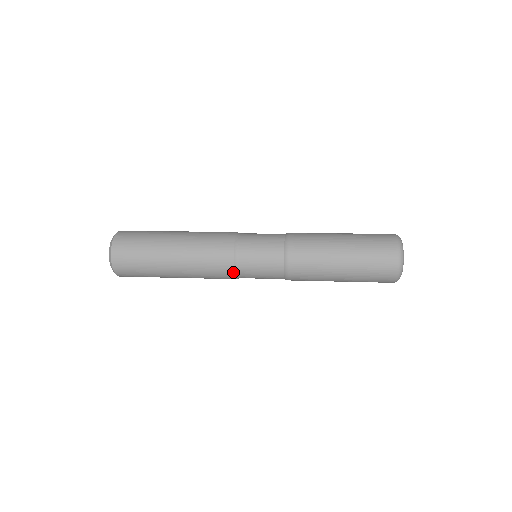
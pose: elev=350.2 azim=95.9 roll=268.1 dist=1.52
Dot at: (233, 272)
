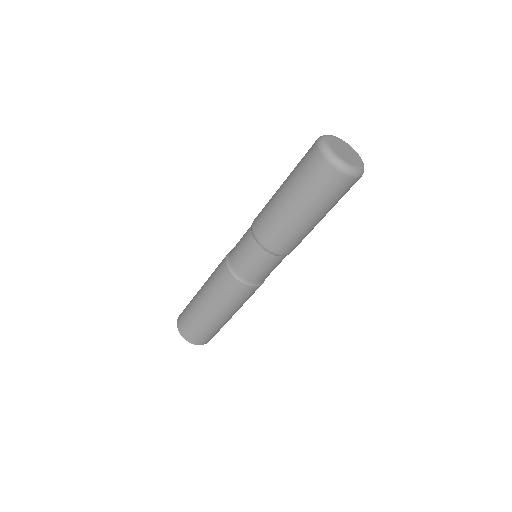
Dot at: occluded
